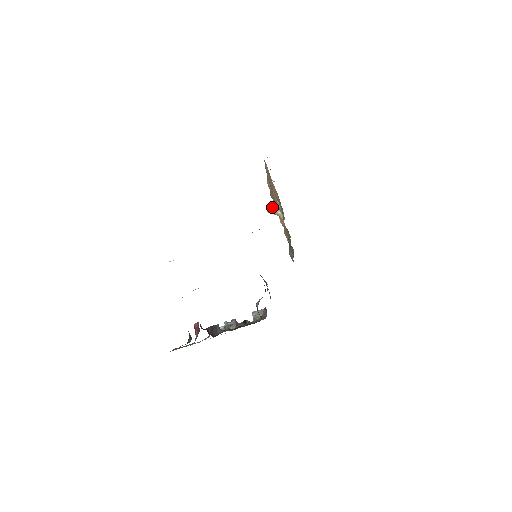
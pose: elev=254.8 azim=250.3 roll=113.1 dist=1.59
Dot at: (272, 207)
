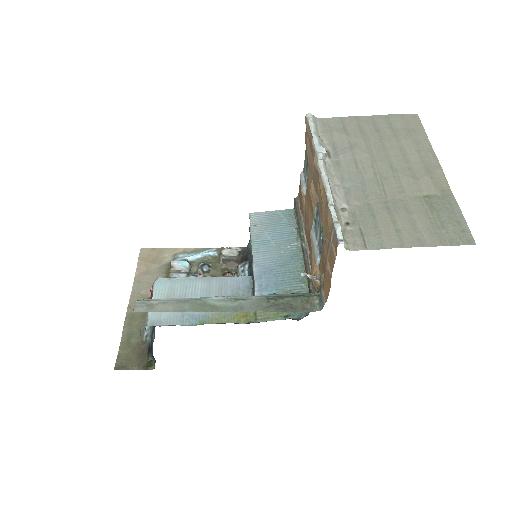
Dot at: (311, 278)
